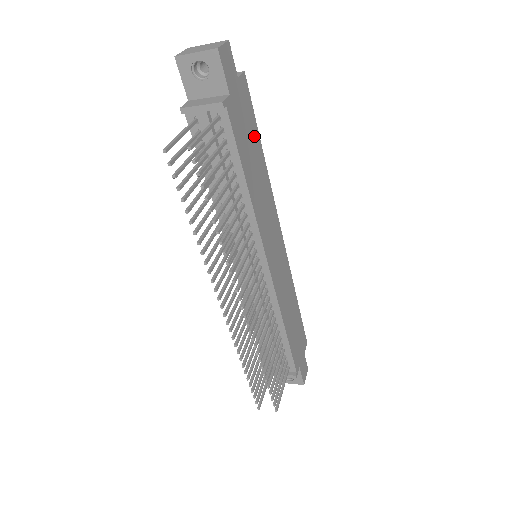
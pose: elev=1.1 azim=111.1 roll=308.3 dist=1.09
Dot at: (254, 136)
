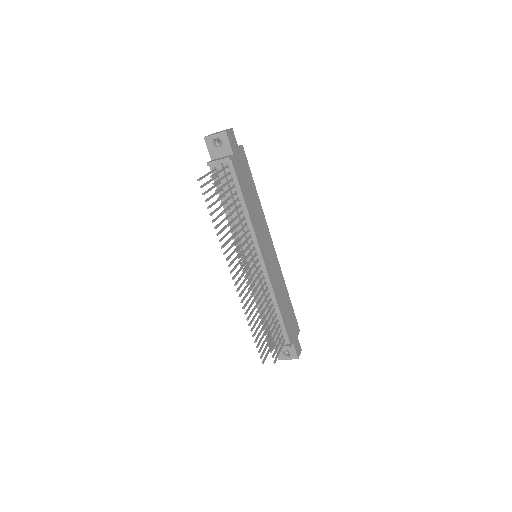
Dot at: (250, 180)
